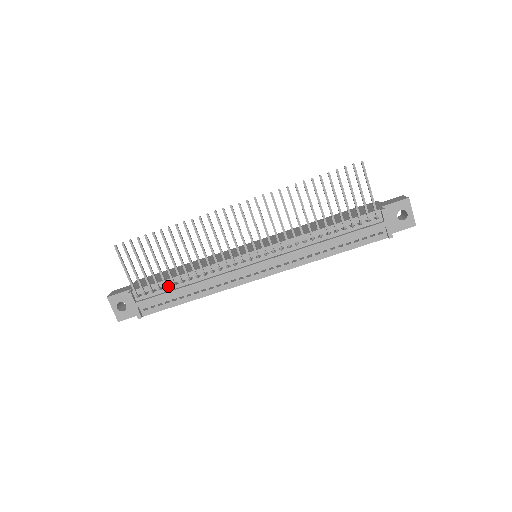
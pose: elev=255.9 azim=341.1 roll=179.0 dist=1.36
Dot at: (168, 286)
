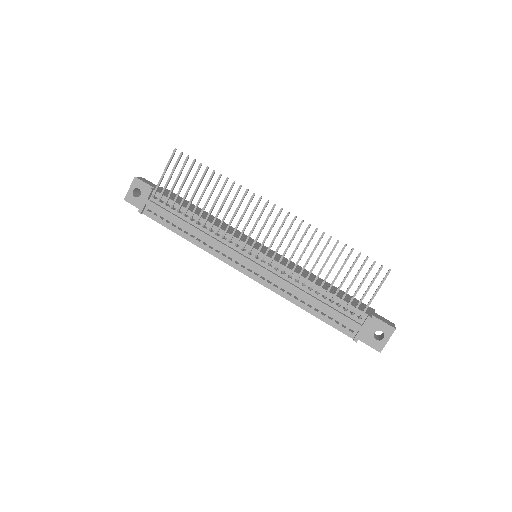
Dot at: (179, 212)
